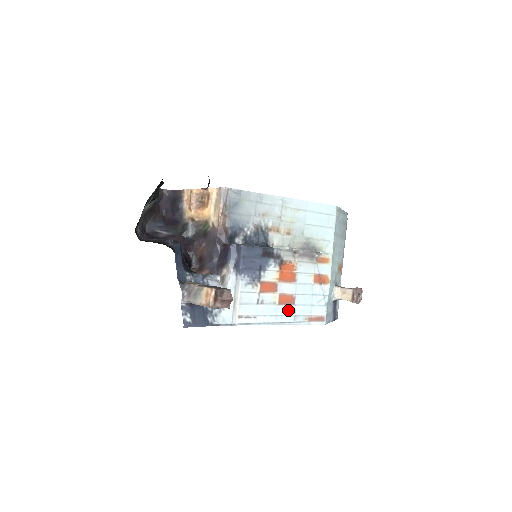
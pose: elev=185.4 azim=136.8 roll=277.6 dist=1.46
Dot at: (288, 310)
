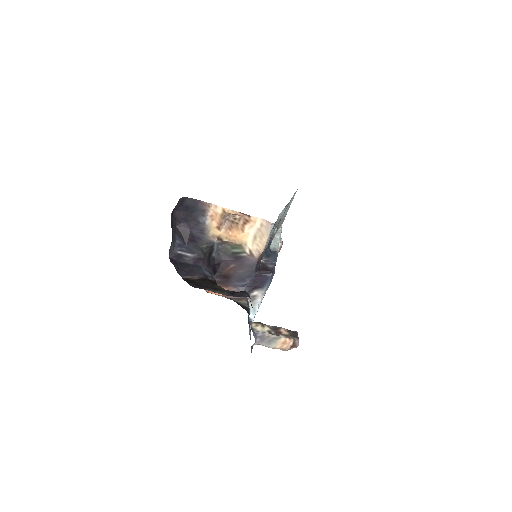
Dot at: occluded
